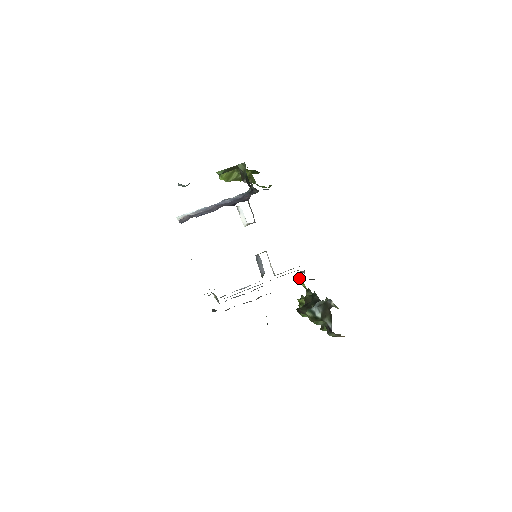
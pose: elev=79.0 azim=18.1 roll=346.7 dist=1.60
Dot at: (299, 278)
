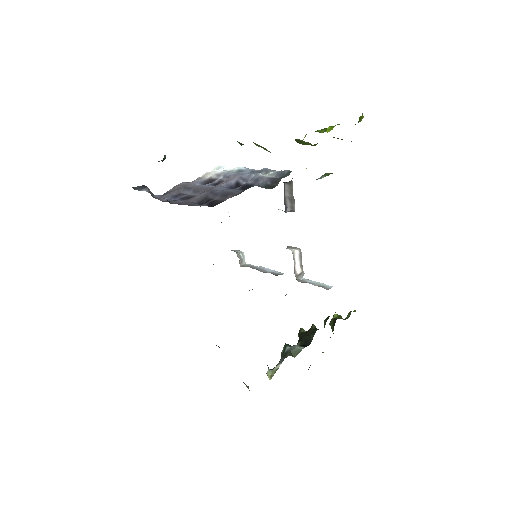
Dot at: occluded
